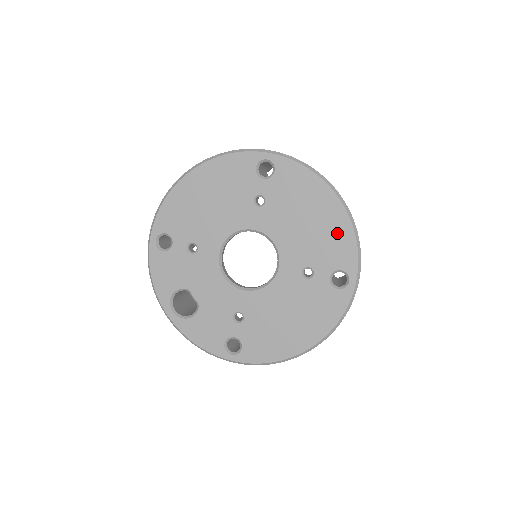
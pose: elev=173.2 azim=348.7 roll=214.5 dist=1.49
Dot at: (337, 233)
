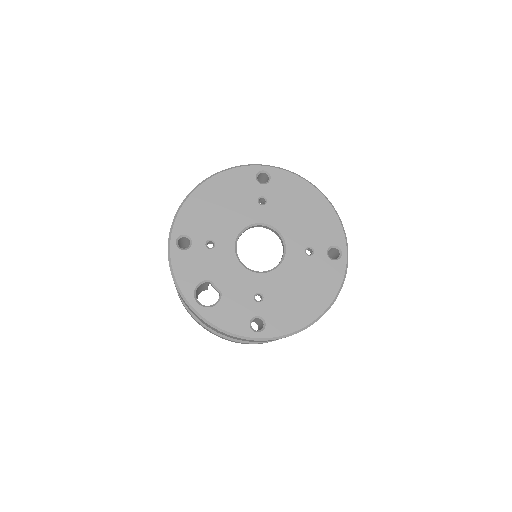
Dot at: (325, 218)
